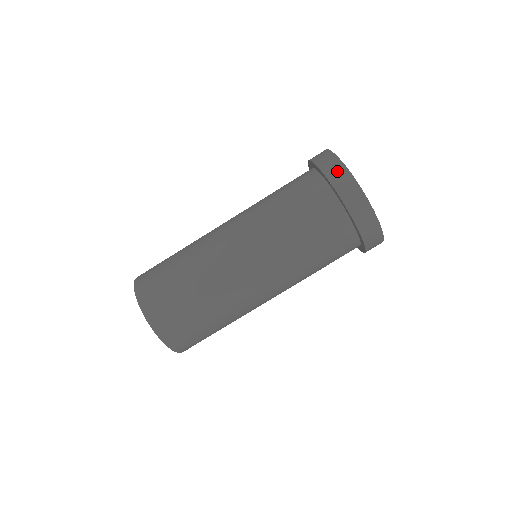
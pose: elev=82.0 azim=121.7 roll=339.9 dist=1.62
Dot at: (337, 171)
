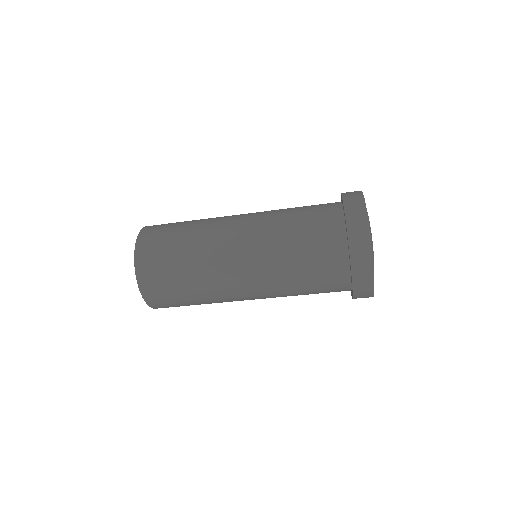
Dot at: (358, 216)
